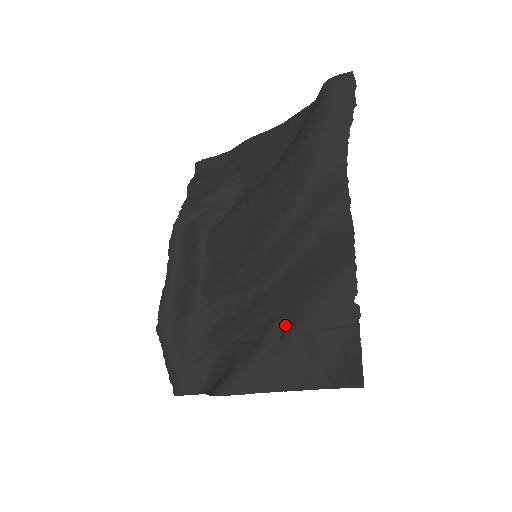
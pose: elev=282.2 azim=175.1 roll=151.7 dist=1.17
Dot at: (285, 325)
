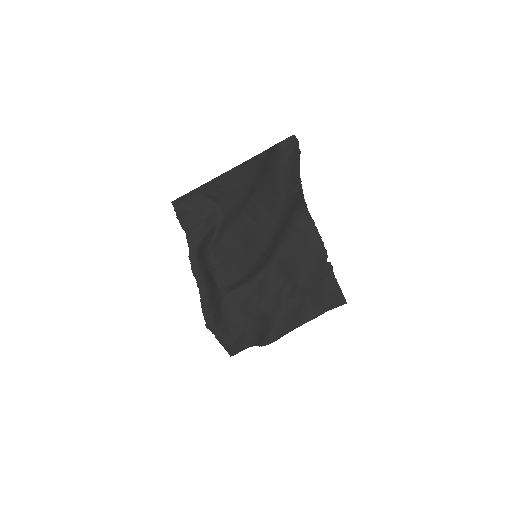
Dot at: (290, 289)
